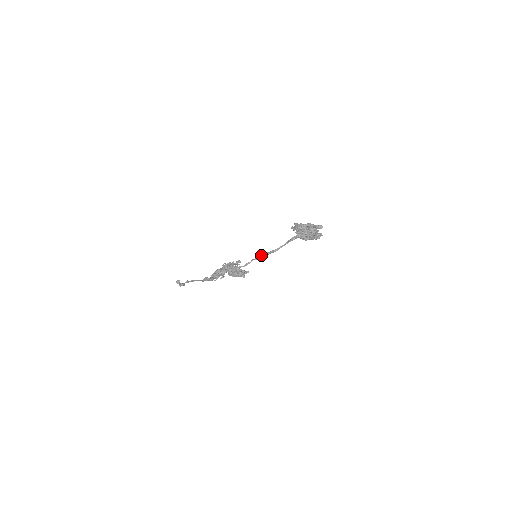
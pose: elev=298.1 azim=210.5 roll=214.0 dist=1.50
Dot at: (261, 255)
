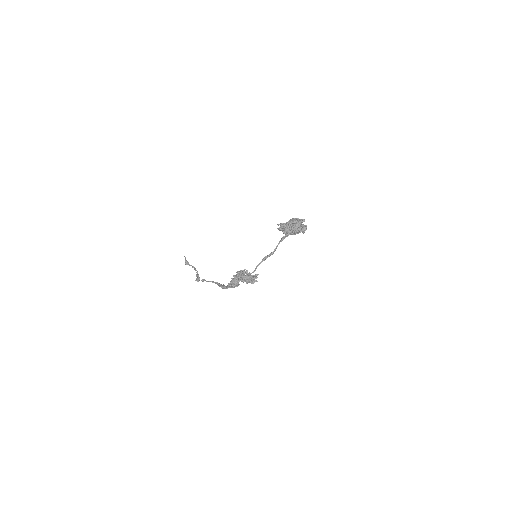
Dot at: (262, 260)
